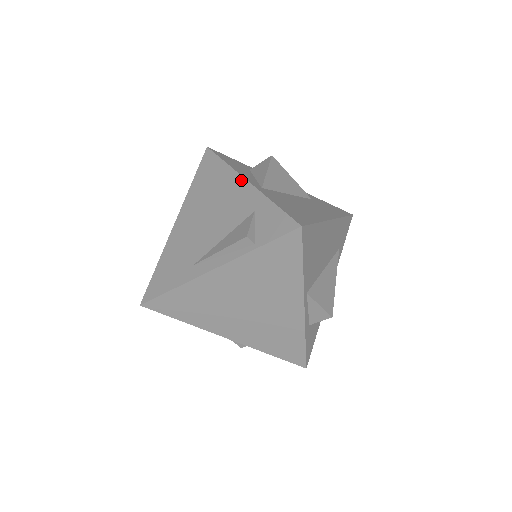
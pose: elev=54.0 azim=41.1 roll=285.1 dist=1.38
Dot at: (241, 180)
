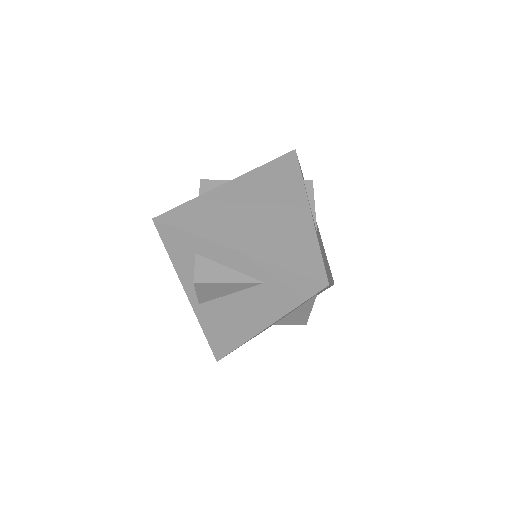
Dot at: (185, 289)
